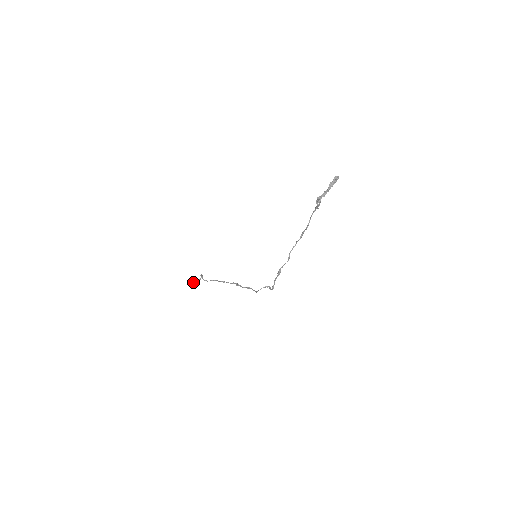
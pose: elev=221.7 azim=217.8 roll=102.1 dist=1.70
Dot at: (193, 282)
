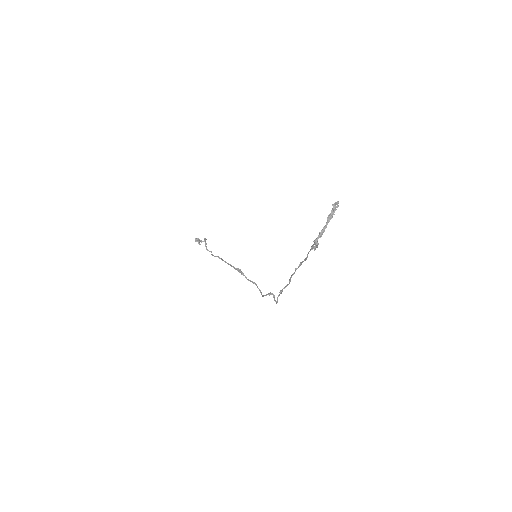
Dot at: (198, 243)
